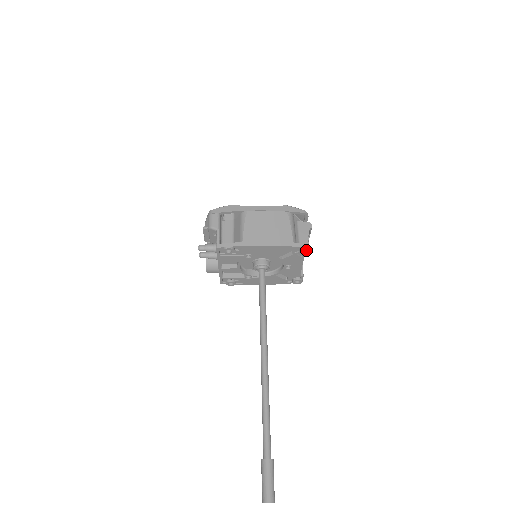
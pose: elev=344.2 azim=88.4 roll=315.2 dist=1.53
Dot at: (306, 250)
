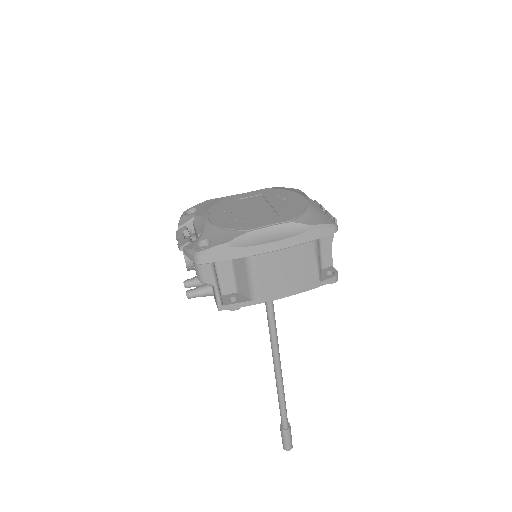
Dot at: (333, 281)
